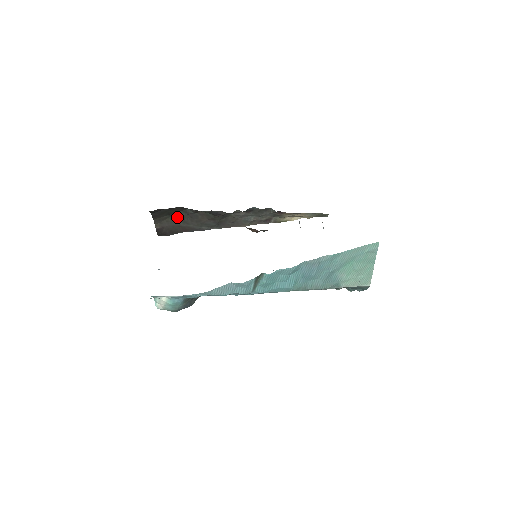
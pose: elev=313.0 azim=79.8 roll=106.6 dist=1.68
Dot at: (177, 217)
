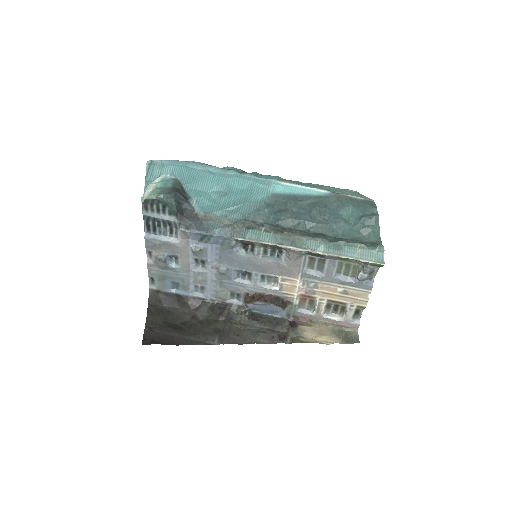
Dot at: (173, 328)
